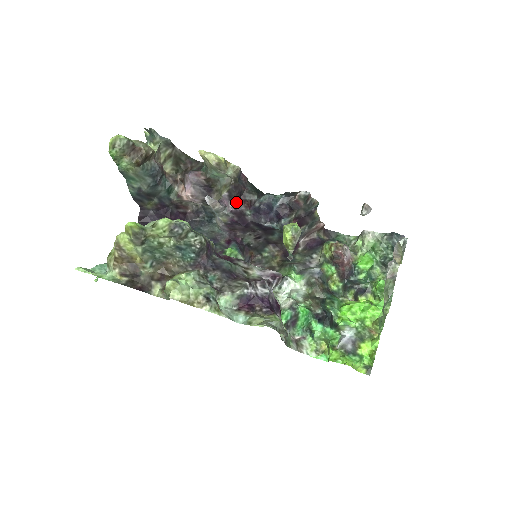
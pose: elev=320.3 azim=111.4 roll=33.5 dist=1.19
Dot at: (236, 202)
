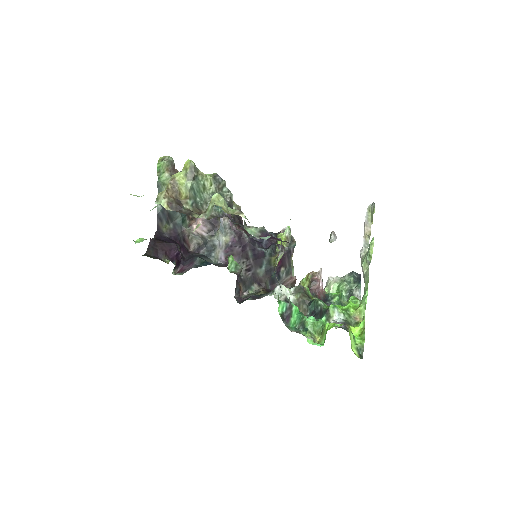
Dot at: (237, 228)
